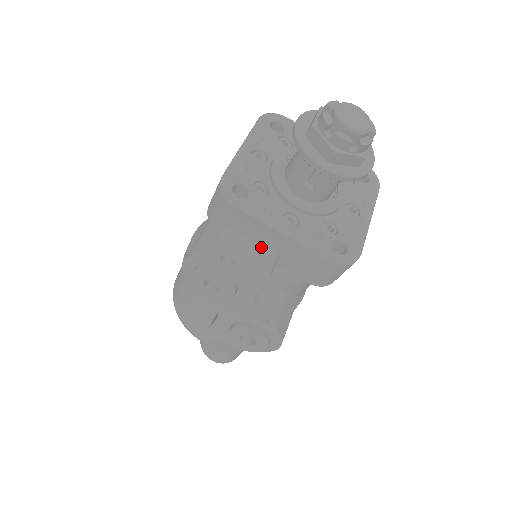
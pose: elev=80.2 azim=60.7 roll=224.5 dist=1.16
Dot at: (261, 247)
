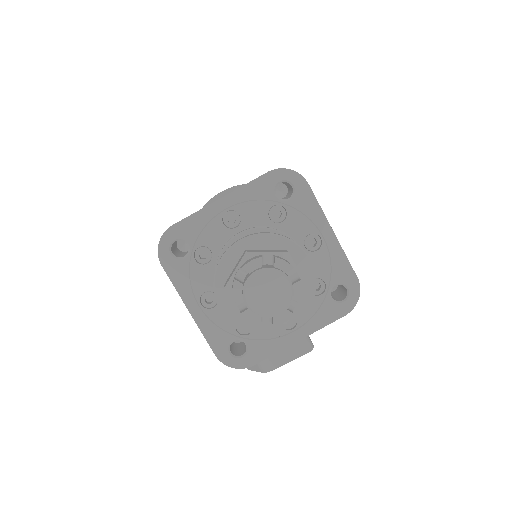
Dot at: occluded
